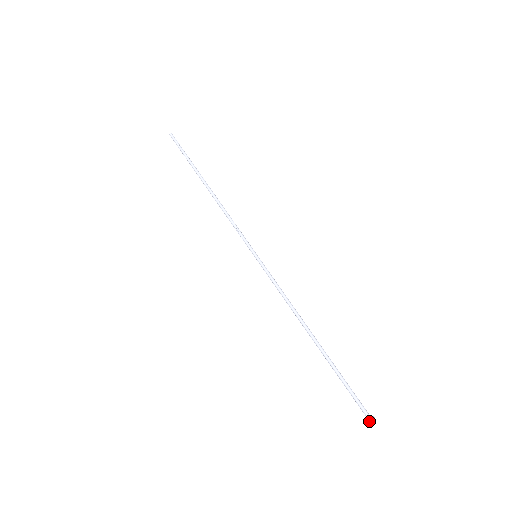
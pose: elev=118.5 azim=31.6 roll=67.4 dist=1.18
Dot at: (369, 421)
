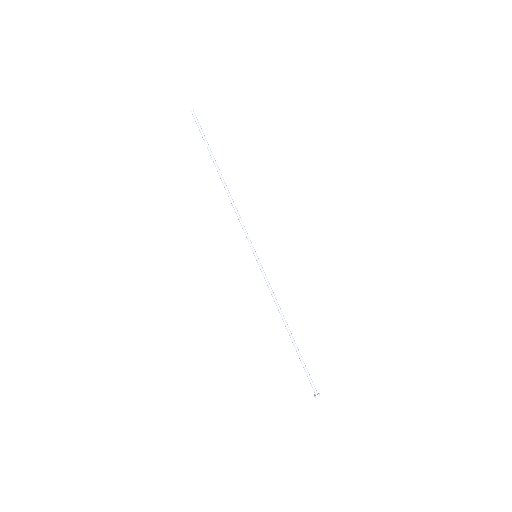
Dot at: (318, 396)
